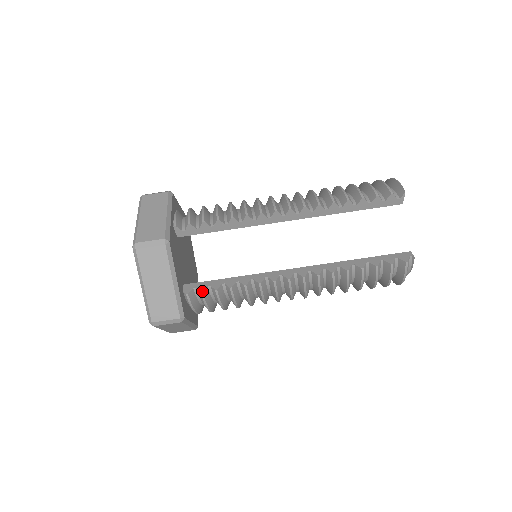
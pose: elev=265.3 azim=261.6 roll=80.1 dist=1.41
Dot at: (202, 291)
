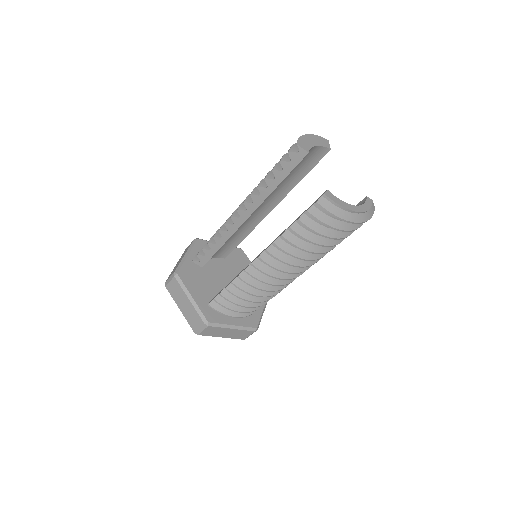
Dot at: (214, 299)
